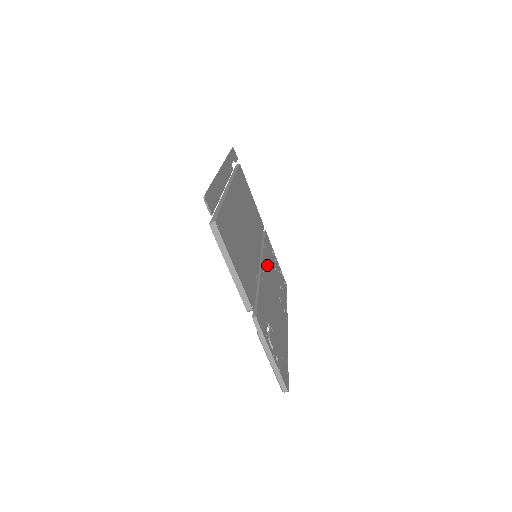
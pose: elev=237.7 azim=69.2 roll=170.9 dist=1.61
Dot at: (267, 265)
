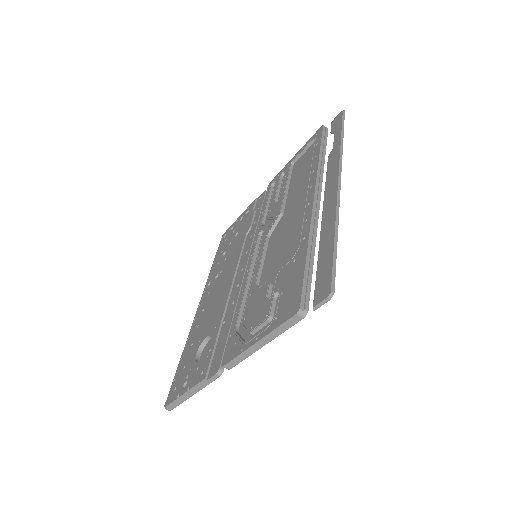
Dot at: occluded
